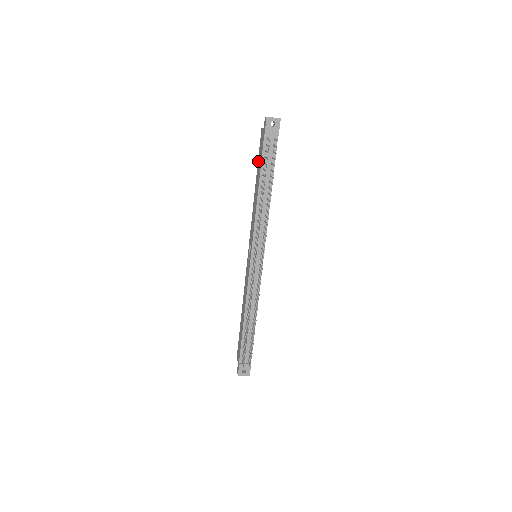
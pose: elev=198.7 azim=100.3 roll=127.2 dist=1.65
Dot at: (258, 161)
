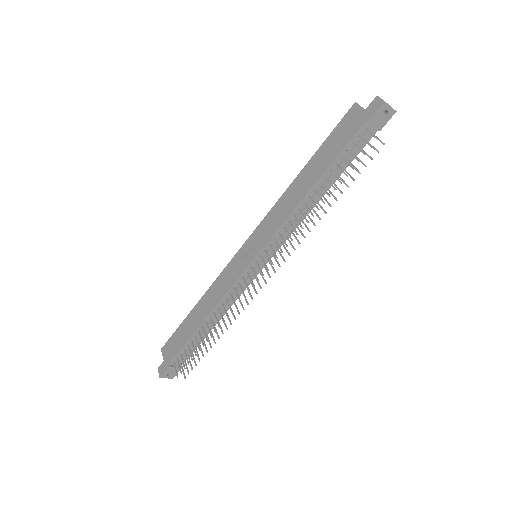
Dot at: (326, 143)
